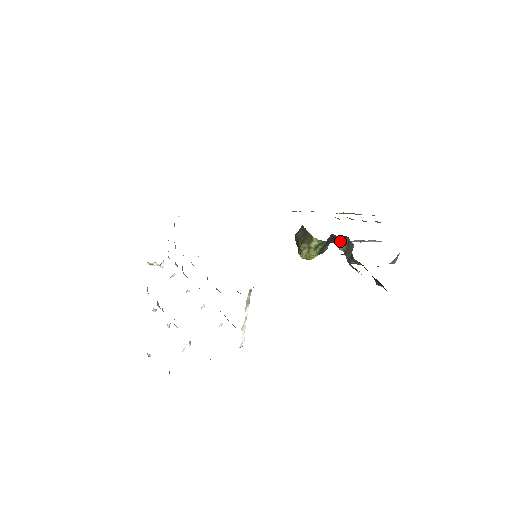
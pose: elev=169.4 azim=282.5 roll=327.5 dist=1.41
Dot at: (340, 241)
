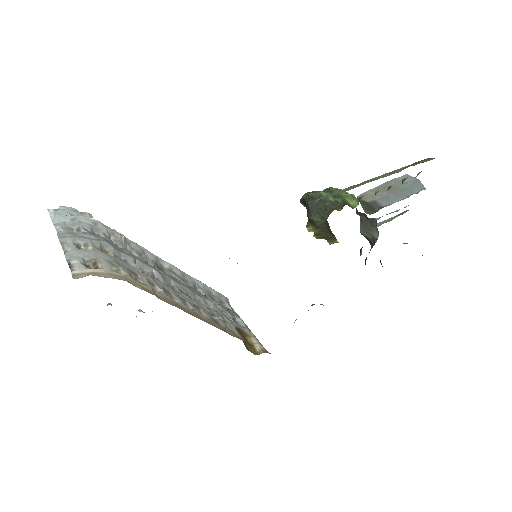
Dot at: (363, 215)
